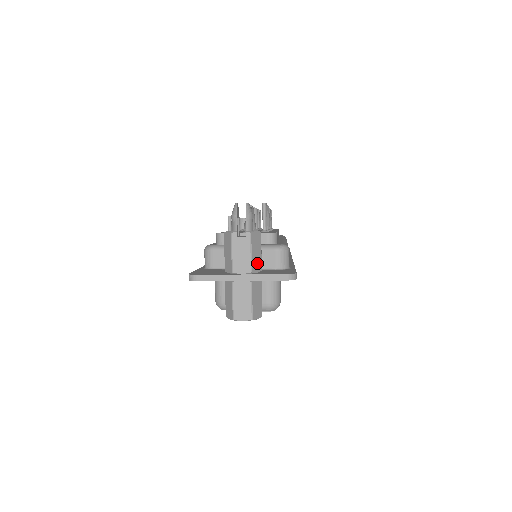
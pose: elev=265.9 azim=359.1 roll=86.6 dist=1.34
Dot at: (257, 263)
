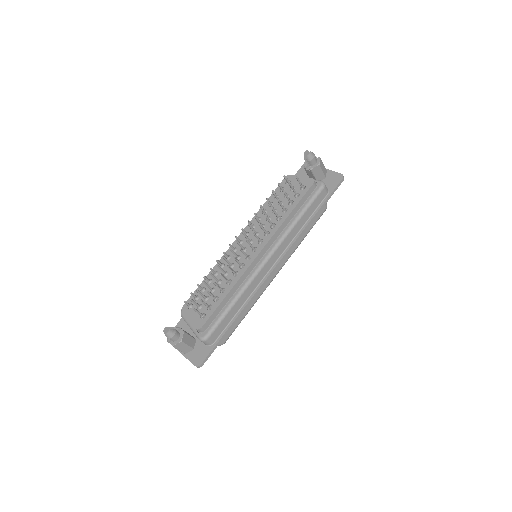
Dot at: (187, 350)
